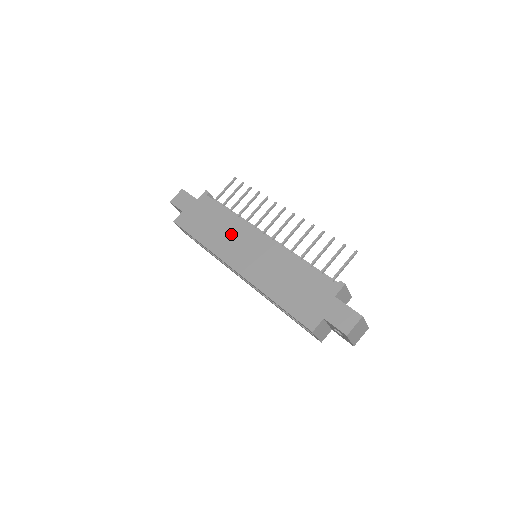
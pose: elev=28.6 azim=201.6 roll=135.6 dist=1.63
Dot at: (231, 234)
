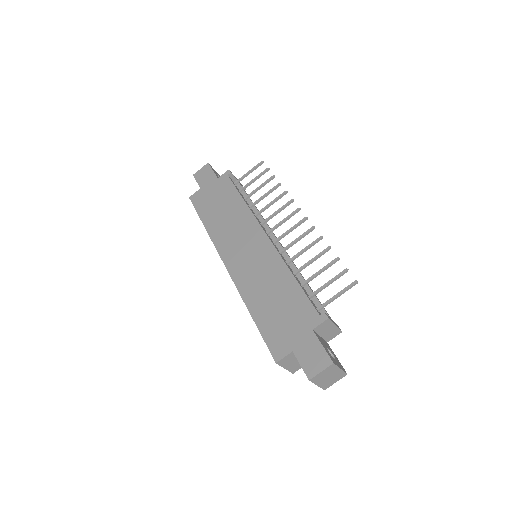
Dot at: (236, 226)
